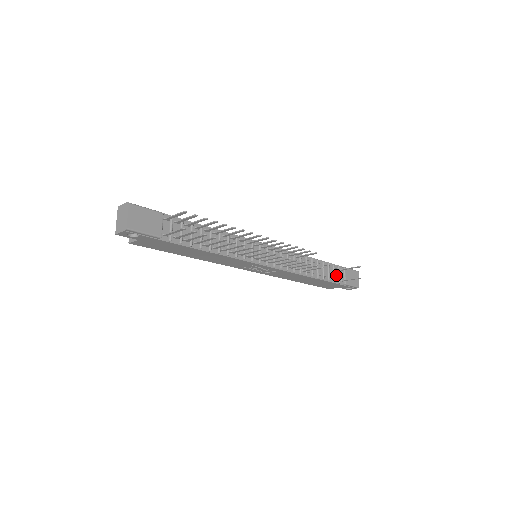
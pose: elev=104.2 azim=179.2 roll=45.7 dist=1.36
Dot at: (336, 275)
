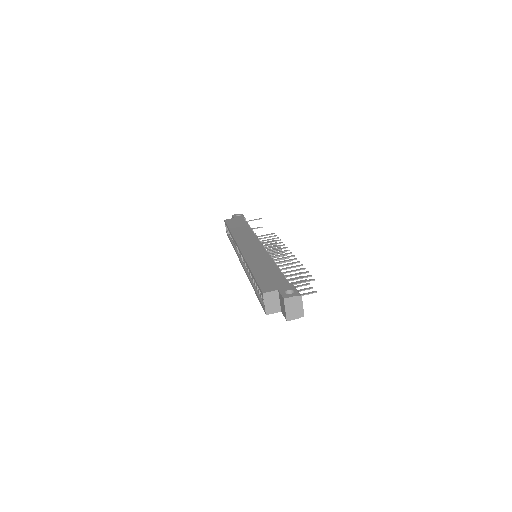
Dot at: occluded
